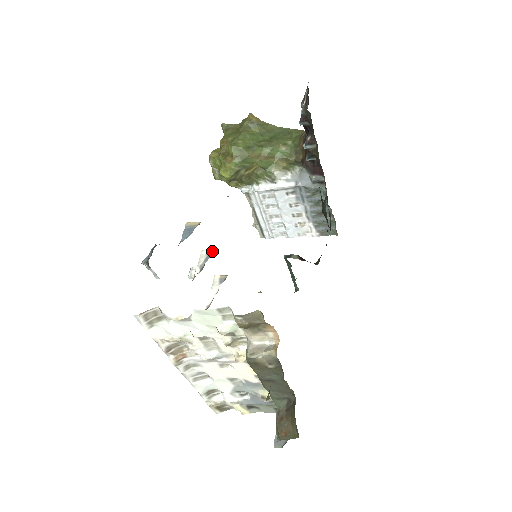
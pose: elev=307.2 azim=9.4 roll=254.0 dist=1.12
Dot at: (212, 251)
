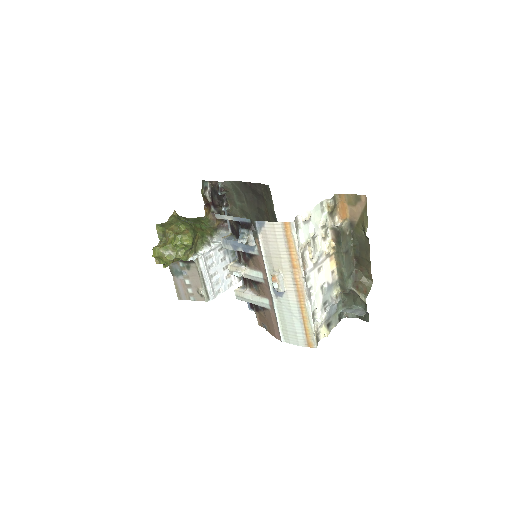
Dot at: (235, 261)
